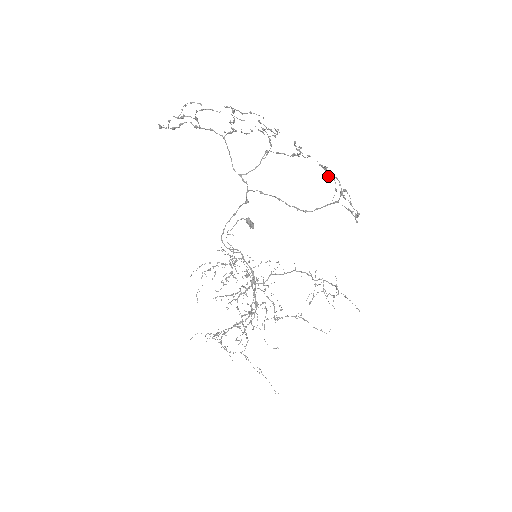
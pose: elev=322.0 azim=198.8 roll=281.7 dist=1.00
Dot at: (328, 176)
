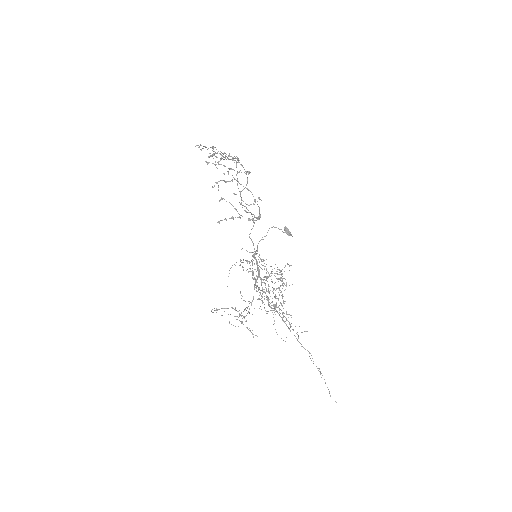
Dot at: occluded
